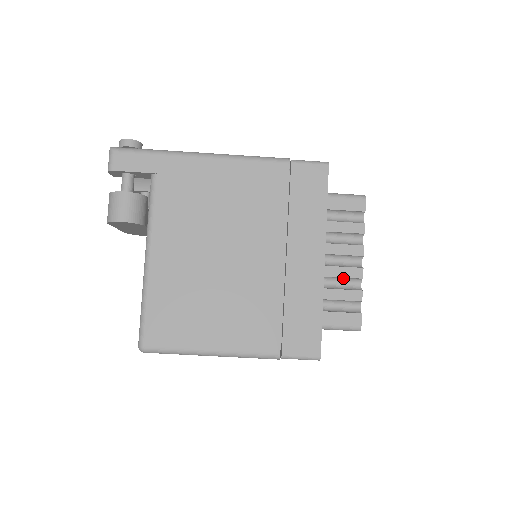
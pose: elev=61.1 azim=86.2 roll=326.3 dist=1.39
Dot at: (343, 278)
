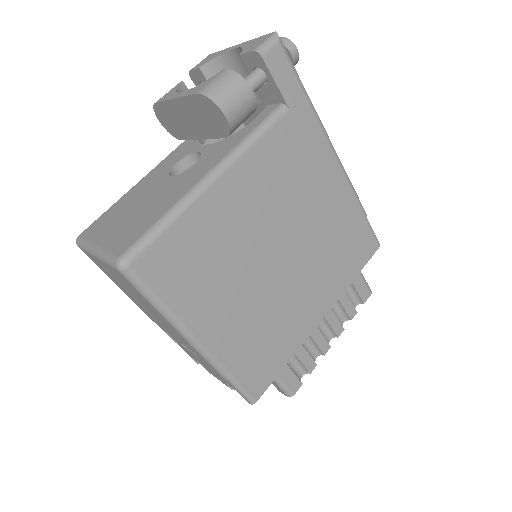
Dot at: (314, 343)
